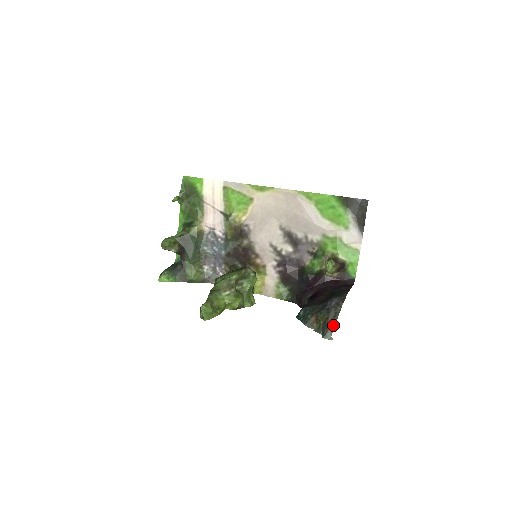
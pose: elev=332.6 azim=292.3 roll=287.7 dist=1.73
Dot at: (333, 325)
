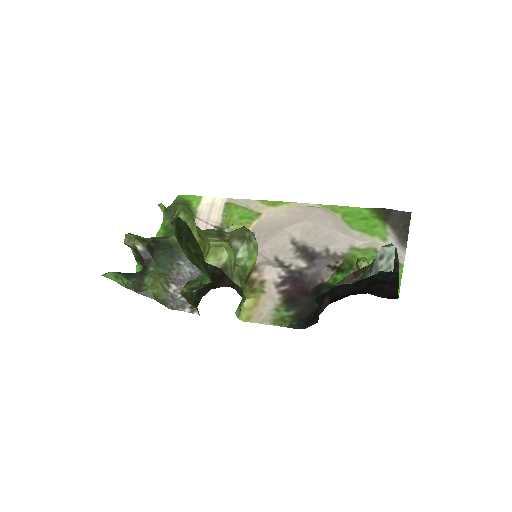
Dot at: occluded
